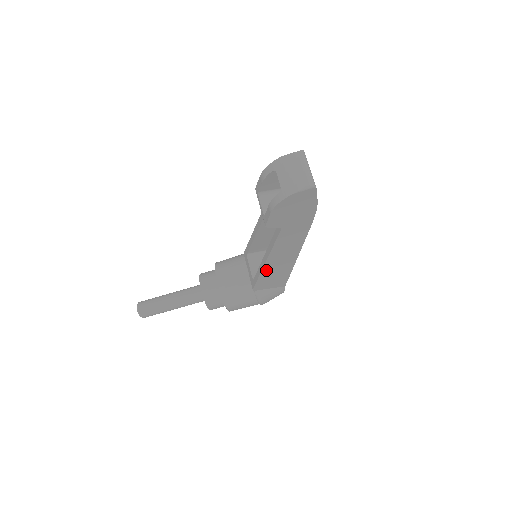
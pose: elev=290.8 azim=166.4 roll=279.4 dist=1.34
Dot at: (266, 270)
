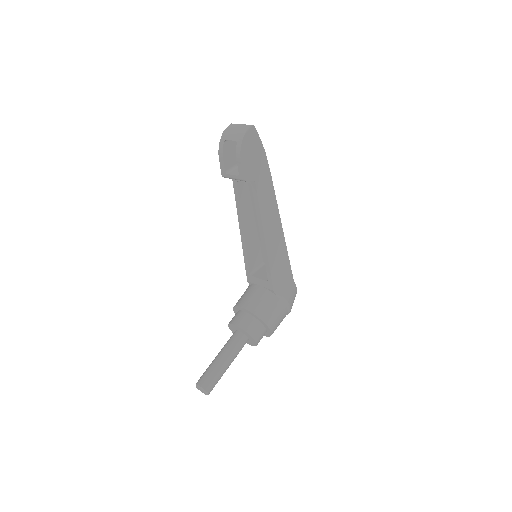
Dot at: (270, 252)
